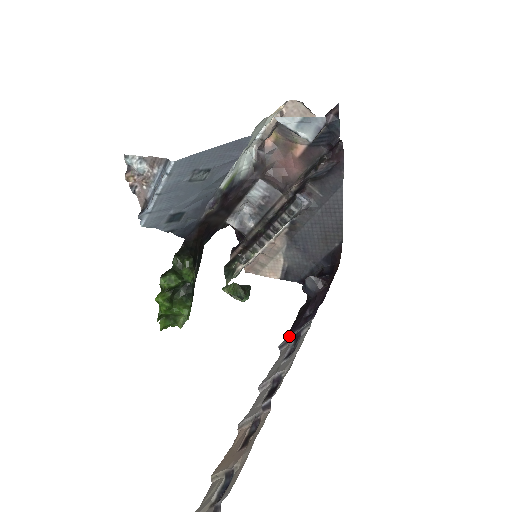
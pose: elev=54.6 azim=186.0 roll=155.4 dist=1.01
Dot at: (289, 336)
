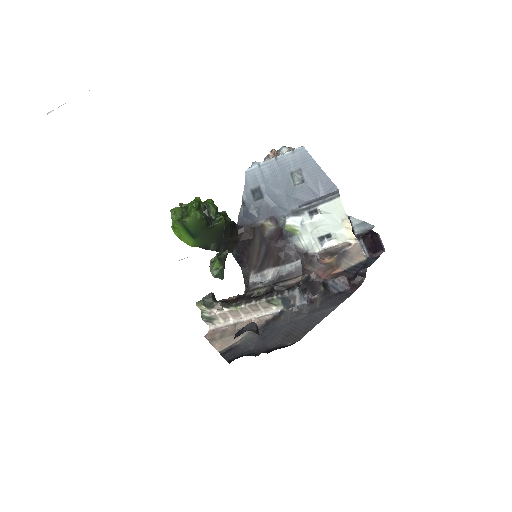
Dot at: occluded
